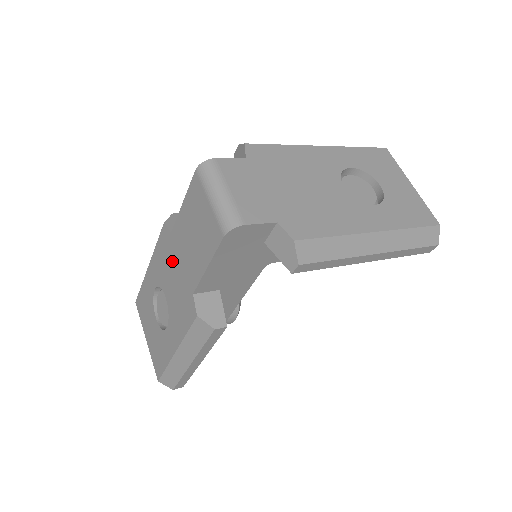
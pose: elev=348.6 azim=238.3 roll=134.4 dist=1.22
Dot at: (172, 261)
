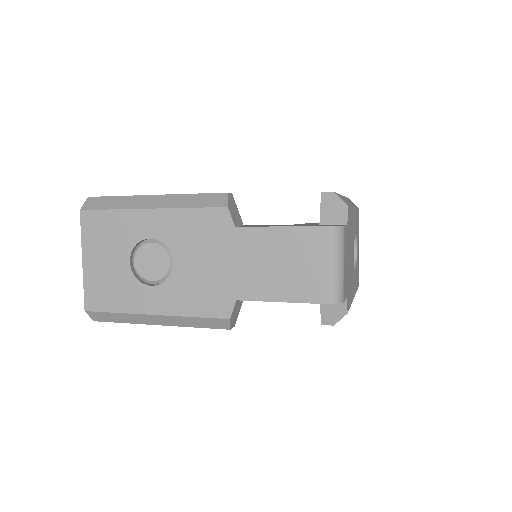
Dot at: (217, 248)
